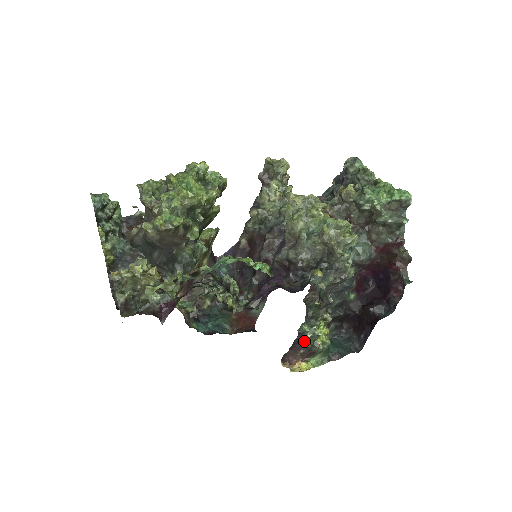
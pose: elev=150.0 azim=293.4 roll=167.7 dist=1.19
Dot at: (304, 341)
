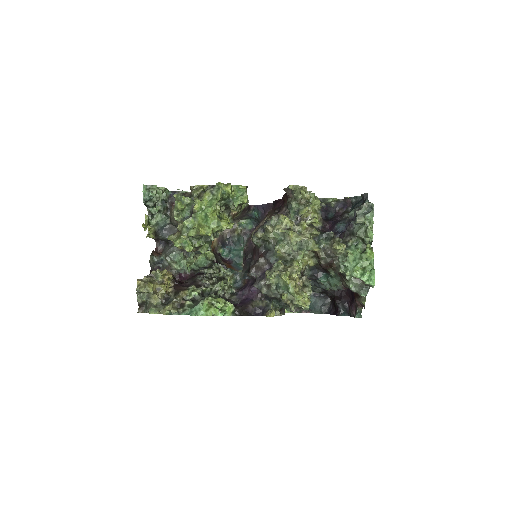
Dot at: occluded
